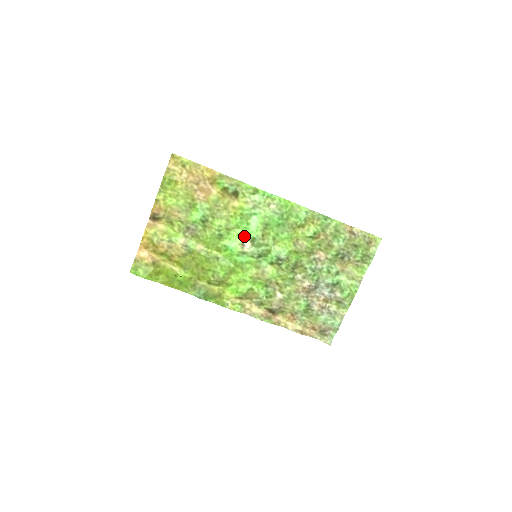
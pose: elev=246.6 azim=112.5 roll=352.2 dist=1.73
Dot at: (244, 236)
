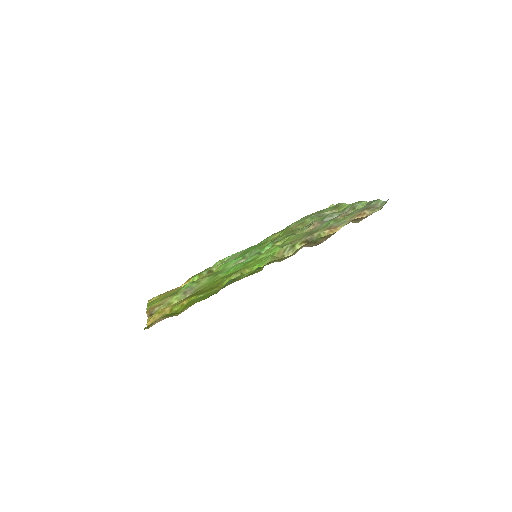
Dot at: (235, 263)
